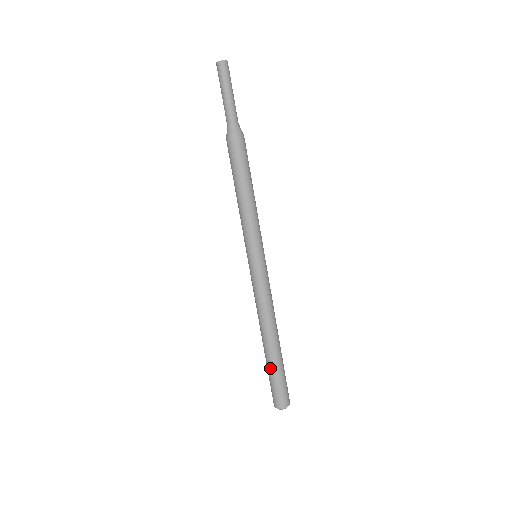
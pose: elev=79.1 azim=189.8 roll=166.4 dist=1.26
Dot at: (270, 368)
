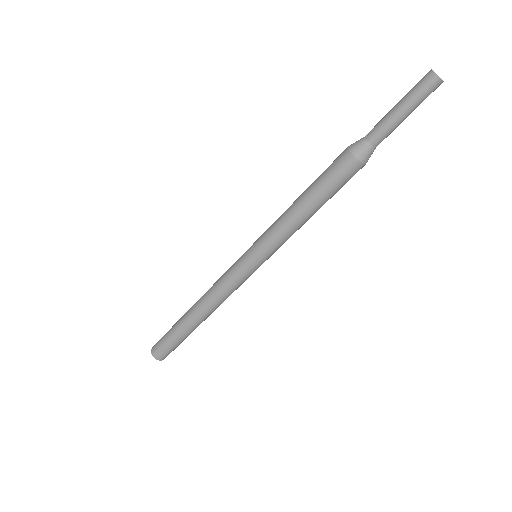
Dot at: (175, 325)
